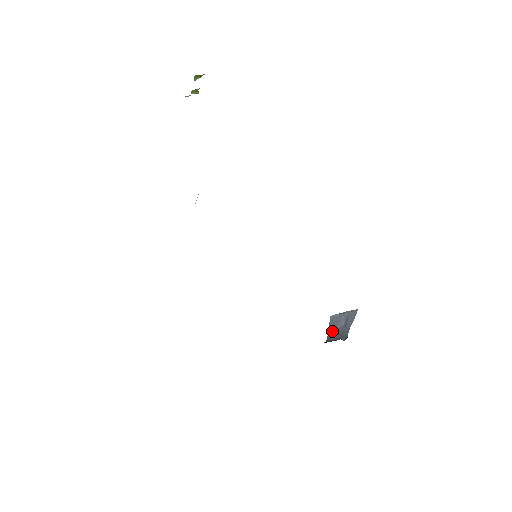
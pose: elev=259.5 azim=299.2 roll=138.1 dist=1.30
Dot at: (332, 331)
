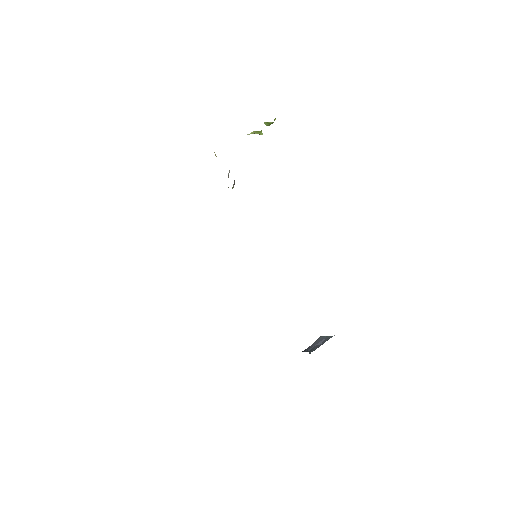
Dot at: (312, 346)
